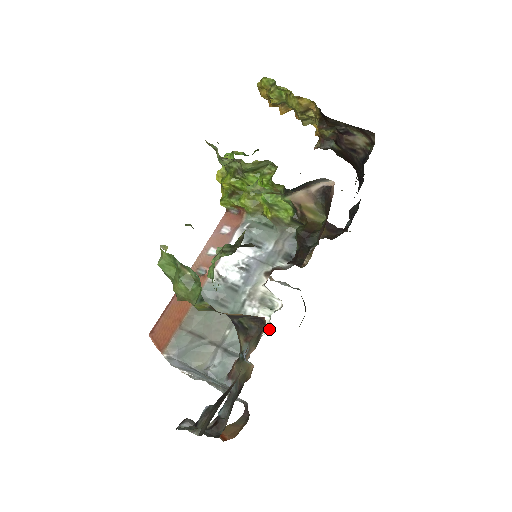
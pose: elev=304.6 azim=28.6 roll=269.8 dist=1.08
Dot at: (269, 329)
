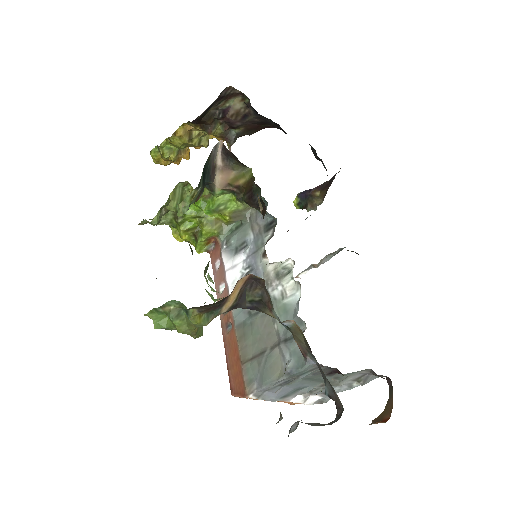
Dot at: (300, 288)
